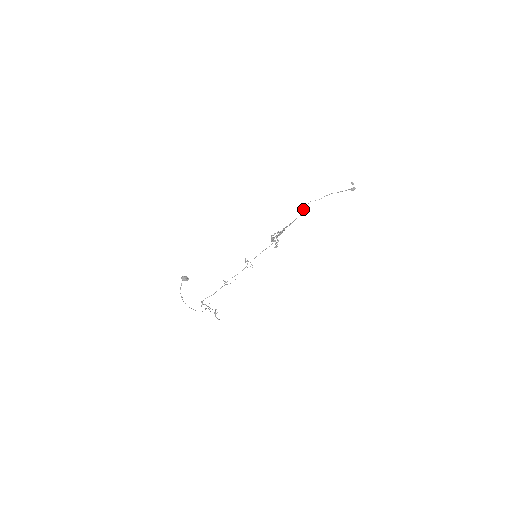
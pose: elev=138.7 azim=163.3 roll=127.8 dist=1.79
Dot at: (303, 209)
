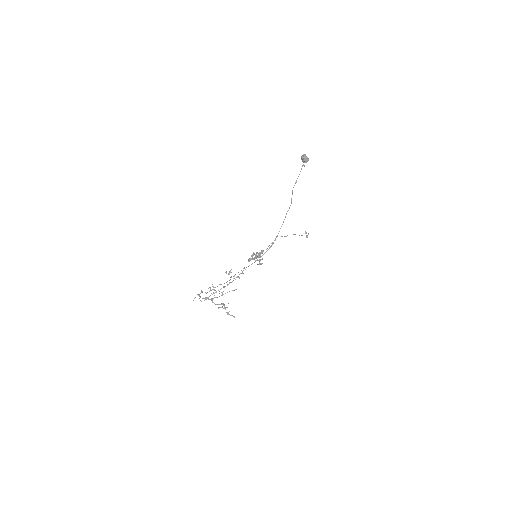
Dot at: occluded
